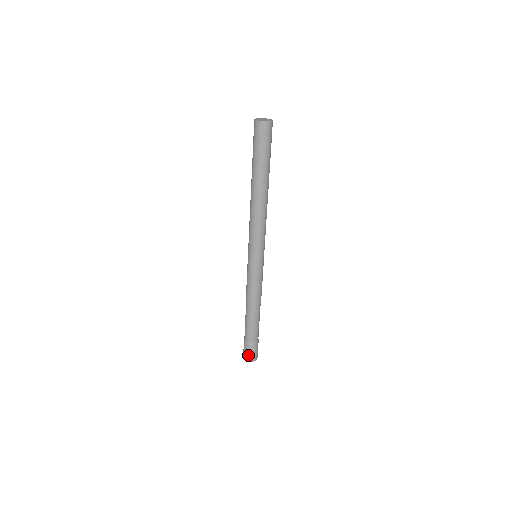
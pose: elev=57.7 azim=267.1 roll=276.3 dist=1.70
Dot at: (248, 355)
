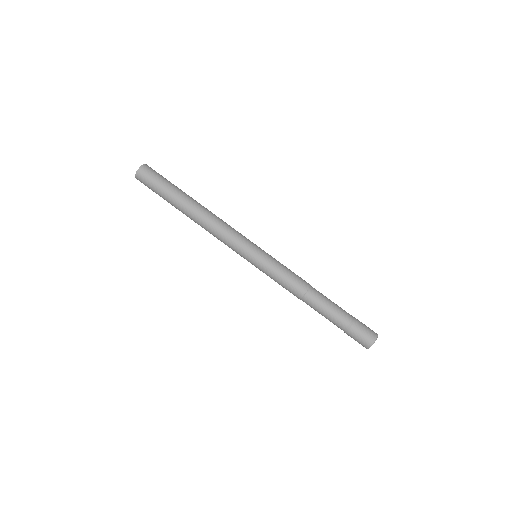
Dot at: (362, 340)
